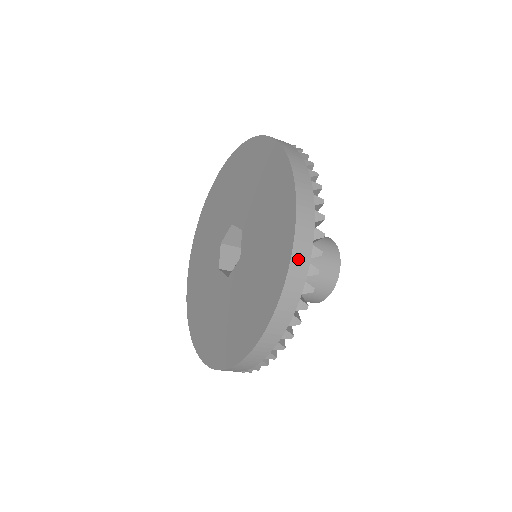
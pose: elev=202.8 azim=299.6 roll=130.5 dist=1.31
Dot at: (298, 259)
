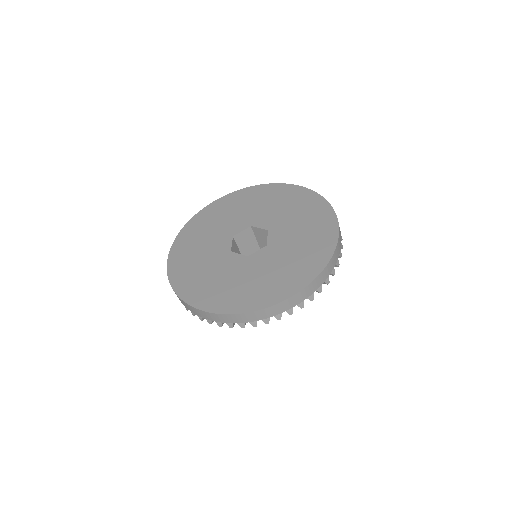
Dot at: (337, 250)
